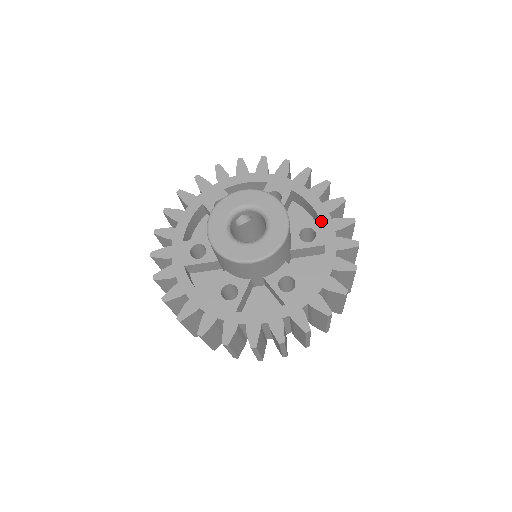
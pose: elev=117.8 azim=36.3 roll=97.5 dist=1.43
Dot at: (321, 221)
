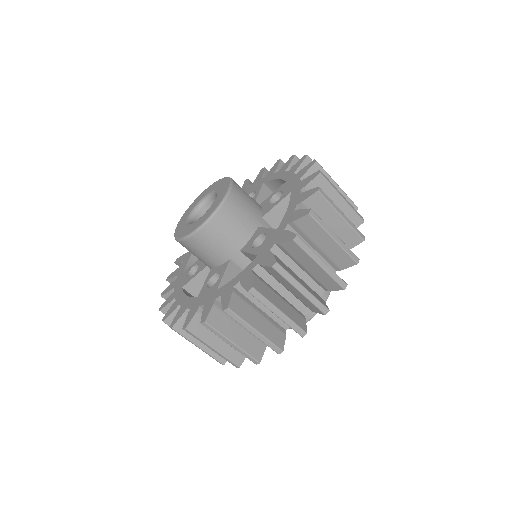
Dot at: (277, 230)
